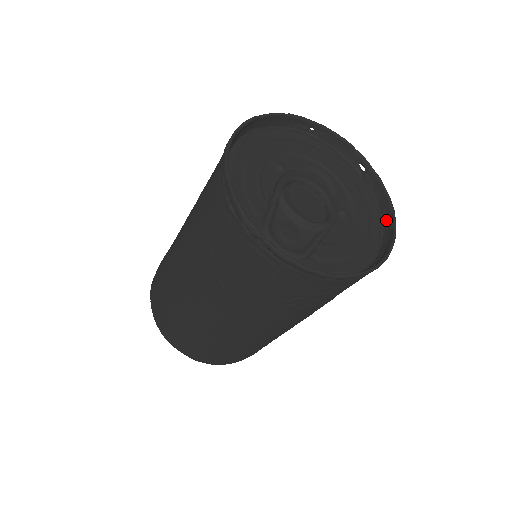
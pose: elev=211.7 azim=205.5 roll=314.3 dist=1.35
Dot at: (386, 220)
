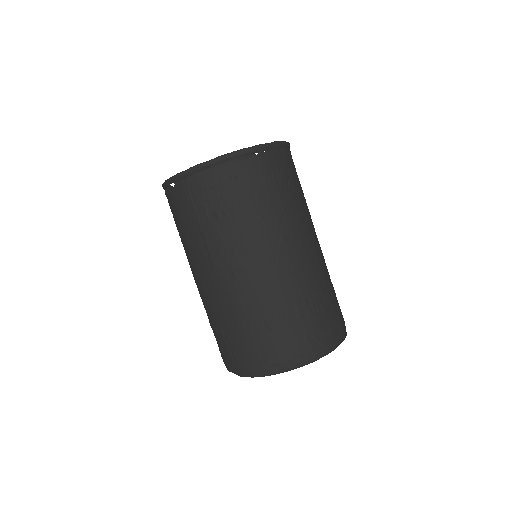
Dot at: occluded
